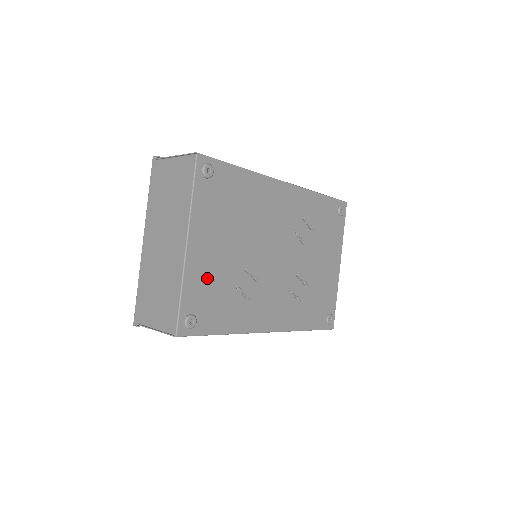
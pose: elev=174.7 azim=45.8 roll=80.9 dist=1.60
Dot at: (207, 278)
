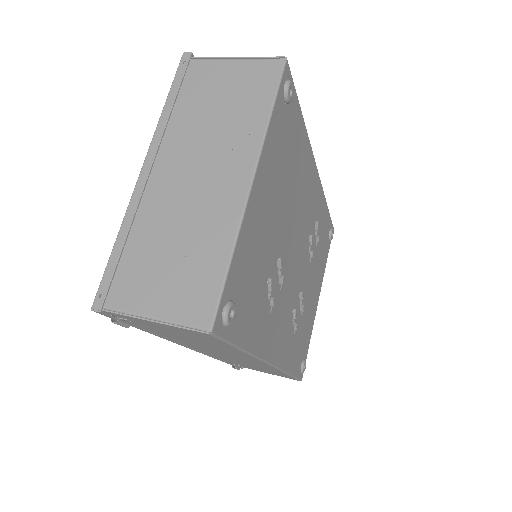
Dot at: (254, 250)
